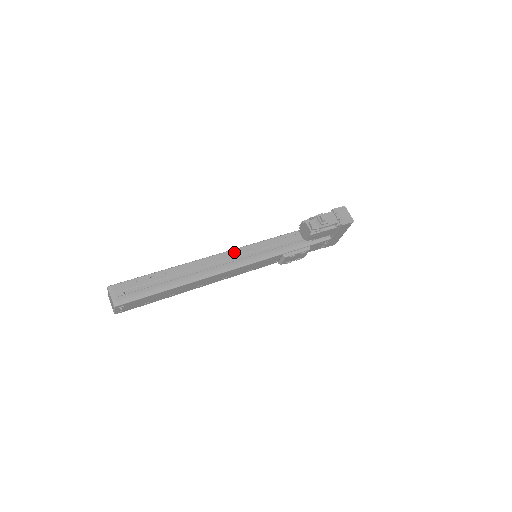
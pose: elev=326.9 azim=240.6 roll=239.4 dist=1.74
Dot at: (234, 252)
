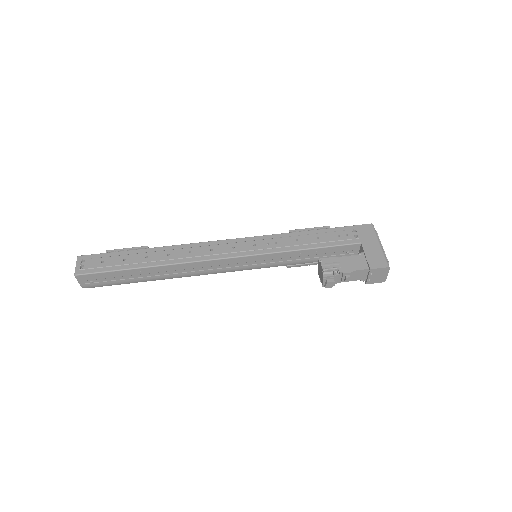
Dot at: (228, 261)
